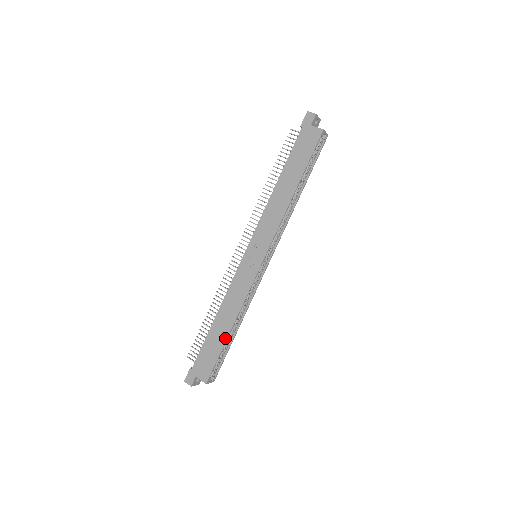
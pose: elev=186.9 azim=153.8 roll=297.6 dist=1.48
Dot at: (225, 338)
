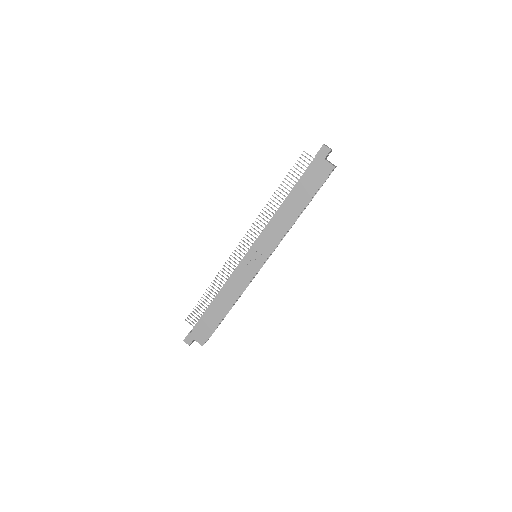
Dot at: (222, 316)
